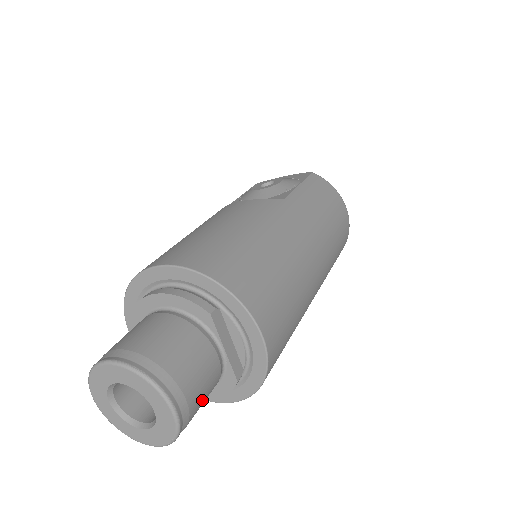
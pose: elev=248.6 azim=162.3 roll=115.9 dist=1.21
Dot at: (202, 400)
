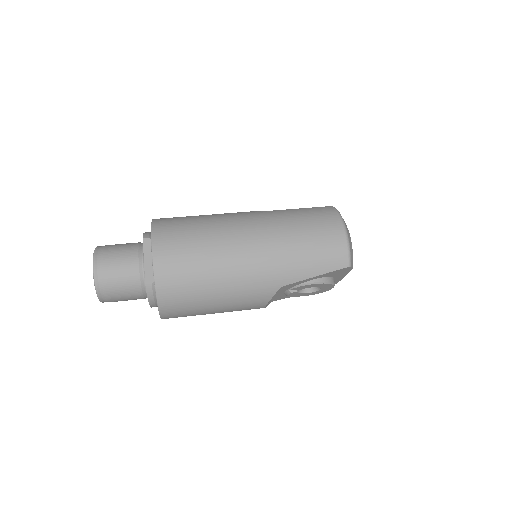
Dot at: (118, 279)
